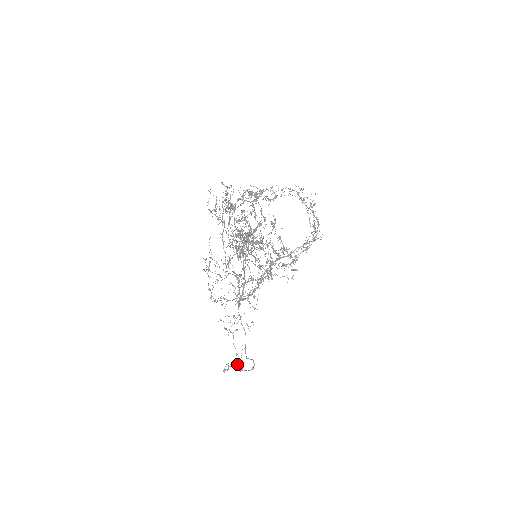
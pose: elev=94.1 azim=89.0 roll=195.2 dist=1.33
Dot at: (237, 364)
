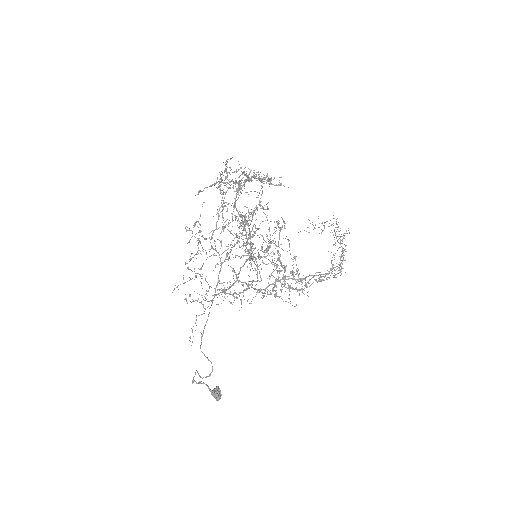
Dot at: (214, 389)
